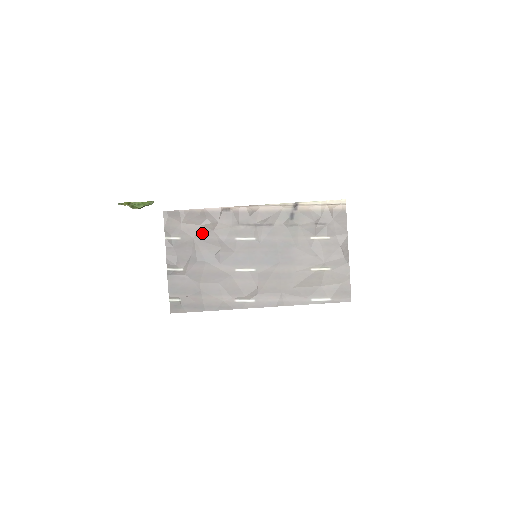
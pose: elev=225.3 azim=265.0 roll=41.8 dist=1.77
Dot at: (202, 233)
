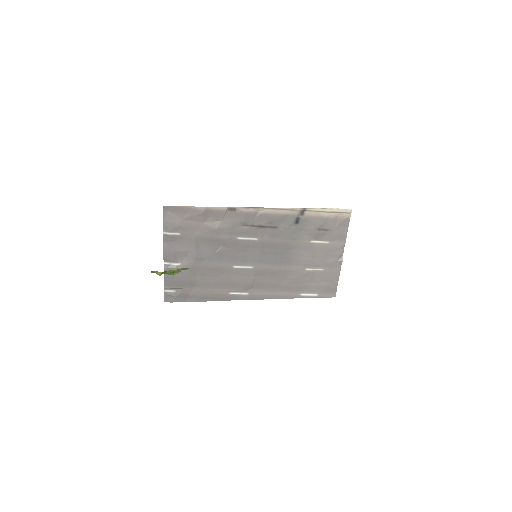
Dot at: (204, 231)
